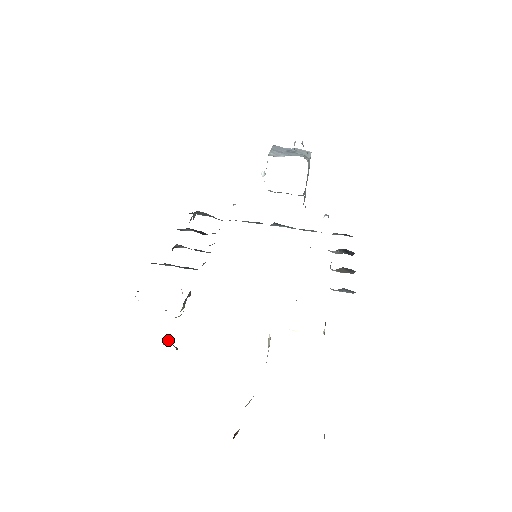
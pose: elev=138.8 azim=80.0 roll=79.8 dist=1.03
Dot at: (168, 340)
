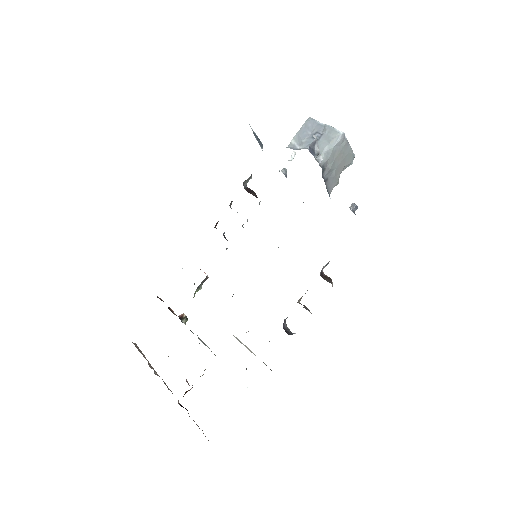
Dot at: (180, 316)
